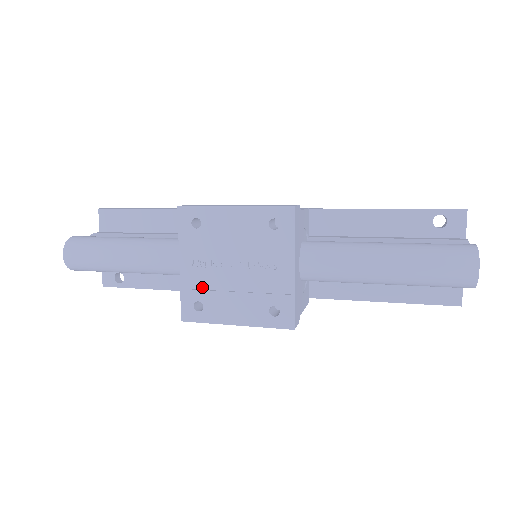
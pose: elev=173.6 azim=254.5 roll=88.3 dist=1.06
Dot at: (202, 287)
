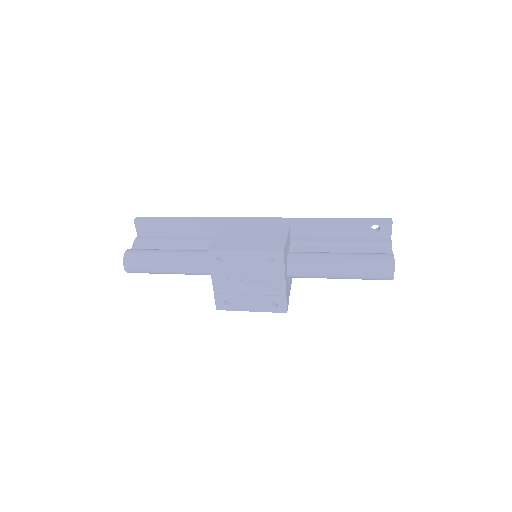
Dot at: (228, 292)
